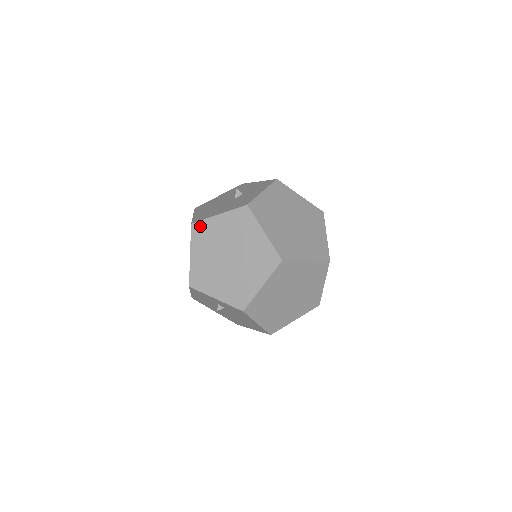
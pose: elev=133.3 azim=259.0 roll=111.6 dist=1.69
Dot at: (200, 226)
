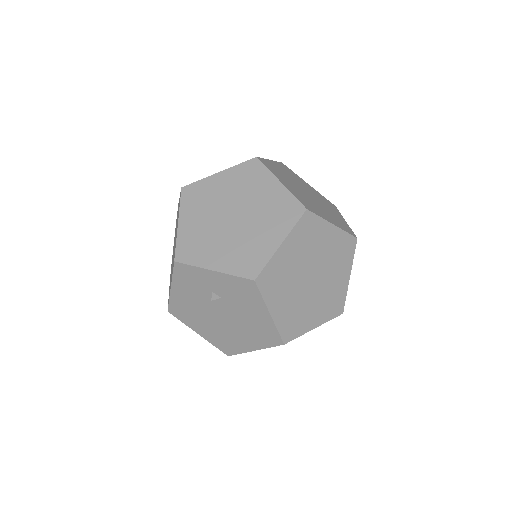
Dot at: (194, 188)
